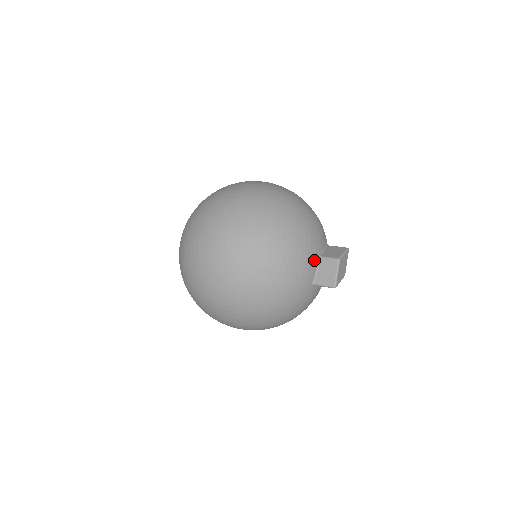
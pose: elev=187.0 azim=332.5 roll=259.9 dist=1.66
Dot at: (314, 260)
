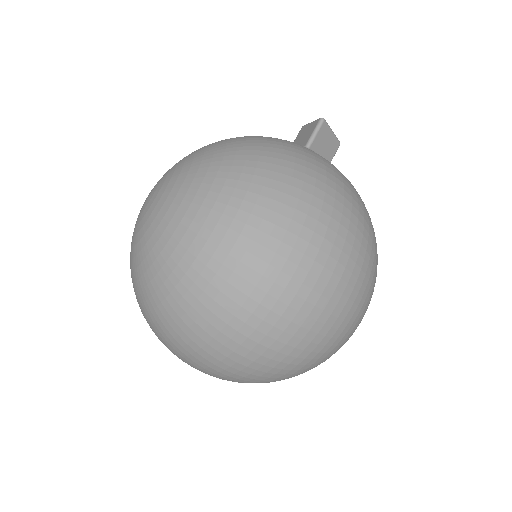
Dot at: occluded
